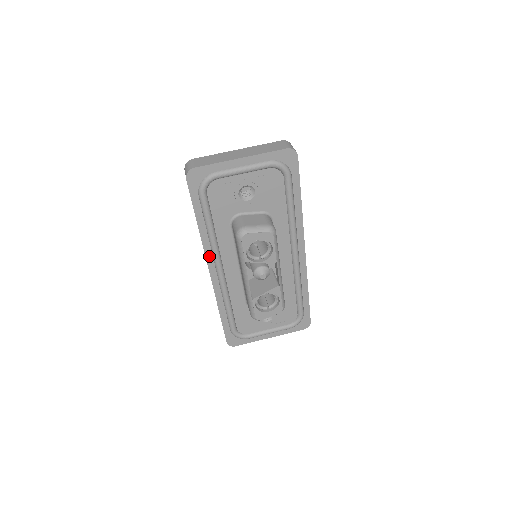
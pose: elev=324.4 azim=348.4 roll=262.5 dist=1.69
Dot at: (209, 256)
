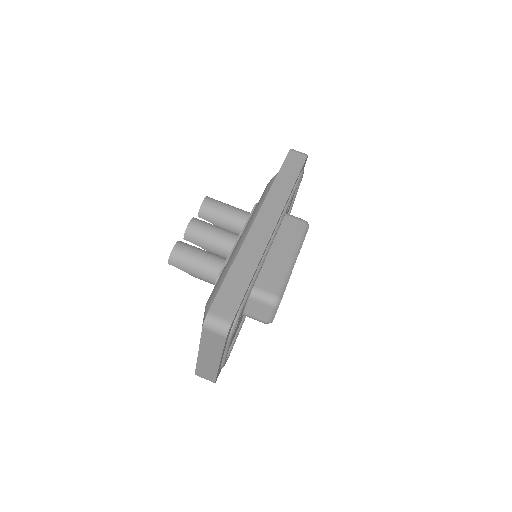
Dot at: occluded
